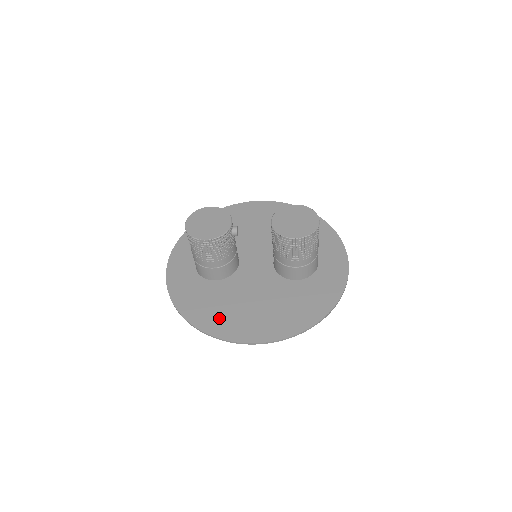
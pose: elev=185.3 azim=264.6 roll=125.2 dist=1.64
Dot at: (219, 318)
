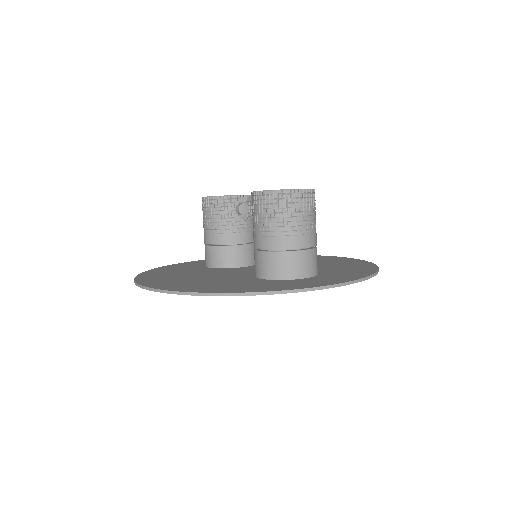
Dot at: (161, 275)
